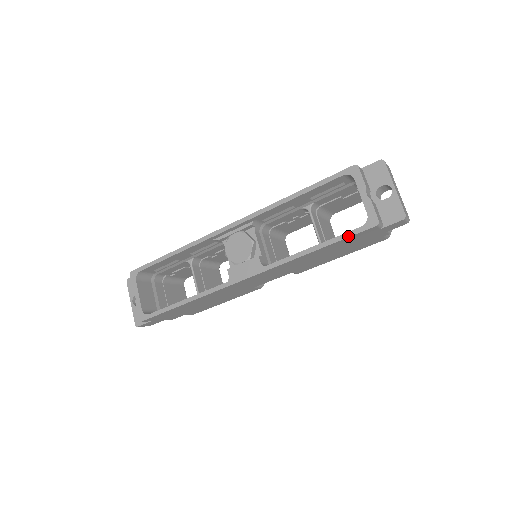
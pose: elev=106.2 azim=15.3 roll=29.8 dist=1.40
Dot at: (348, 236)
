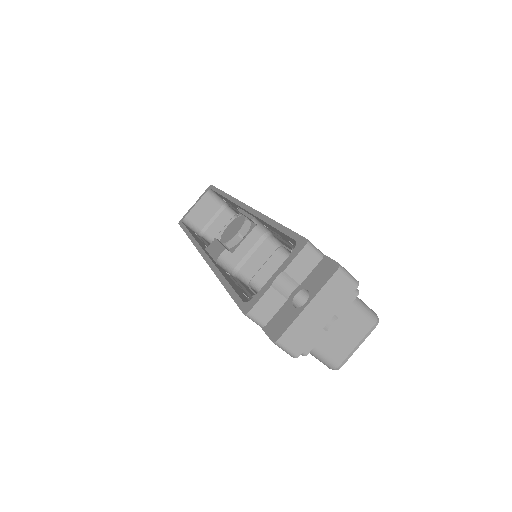
Dot at: (233, 297)
